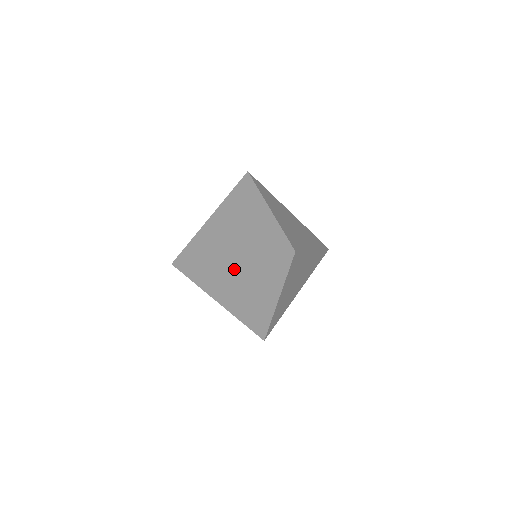
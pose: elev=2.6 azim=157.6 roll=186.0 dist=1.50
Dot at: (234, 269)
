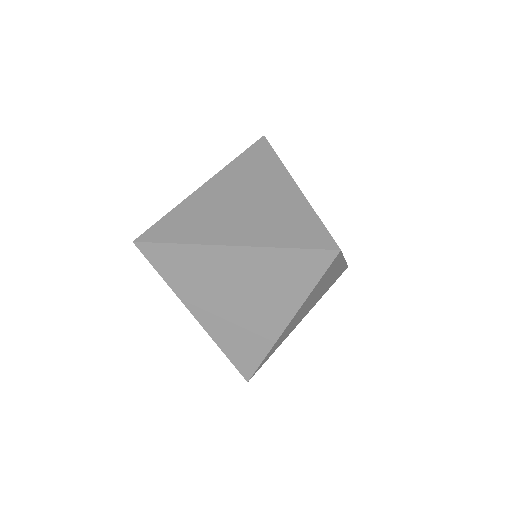
Dot at: (233, 264)
